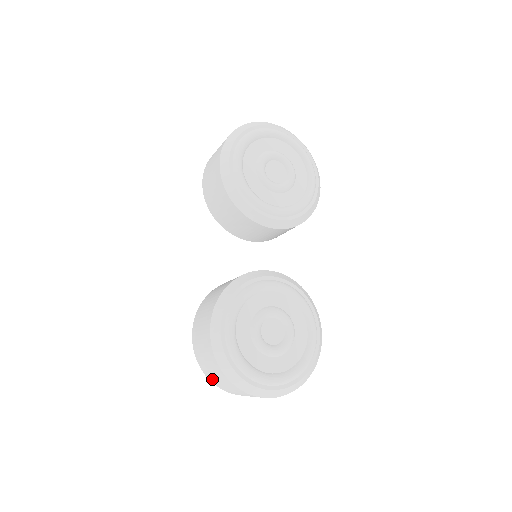
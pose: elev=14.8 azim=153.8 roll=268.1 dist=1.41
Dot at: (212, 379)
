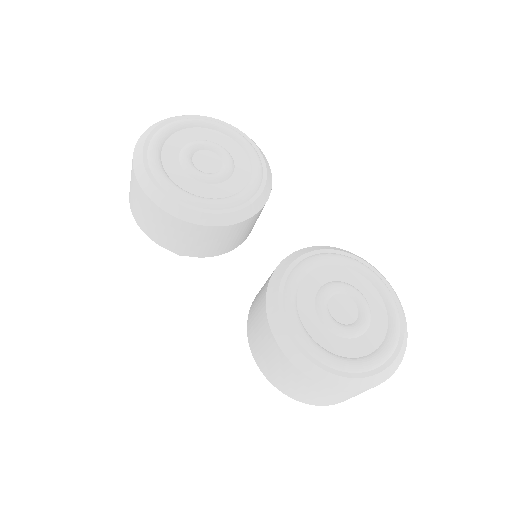
Dot at: (325, 403)
